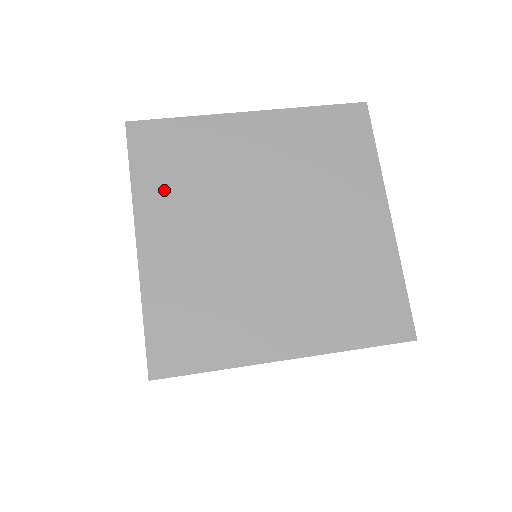
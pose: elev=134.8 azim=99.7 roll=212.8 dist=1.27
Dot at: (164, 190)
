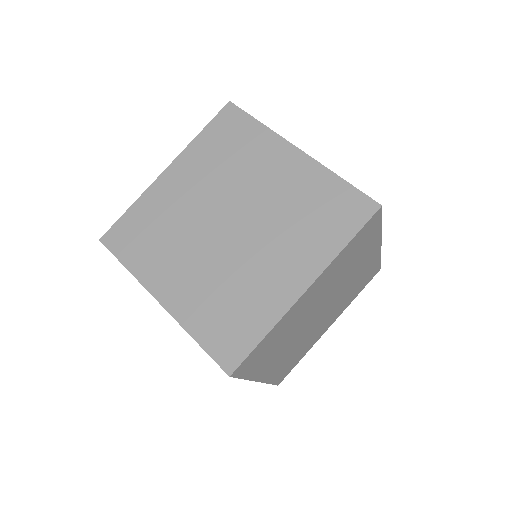
Dot at: (150, 257)
